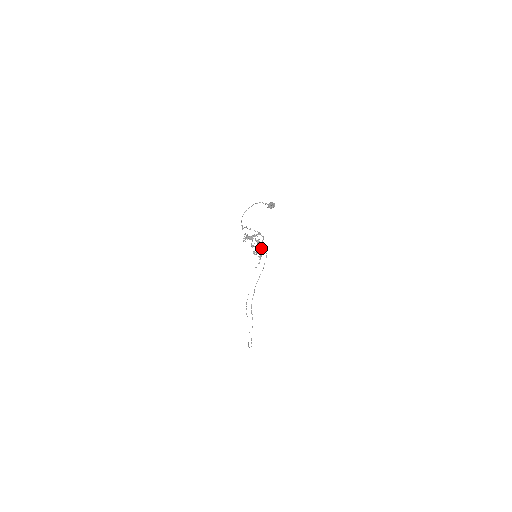
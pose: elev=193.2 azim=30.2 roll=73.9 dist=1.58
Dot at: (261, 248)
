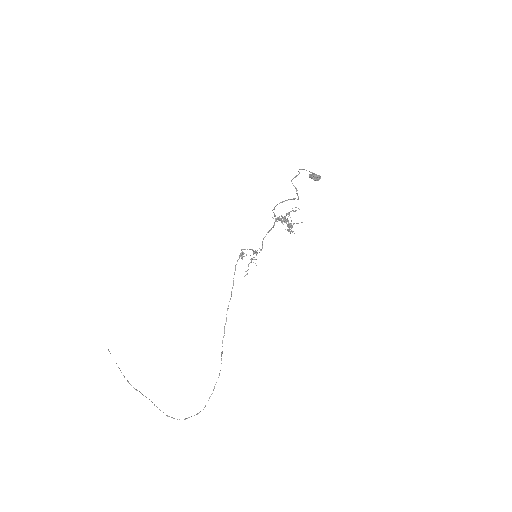
Dot at: (262, 245)
